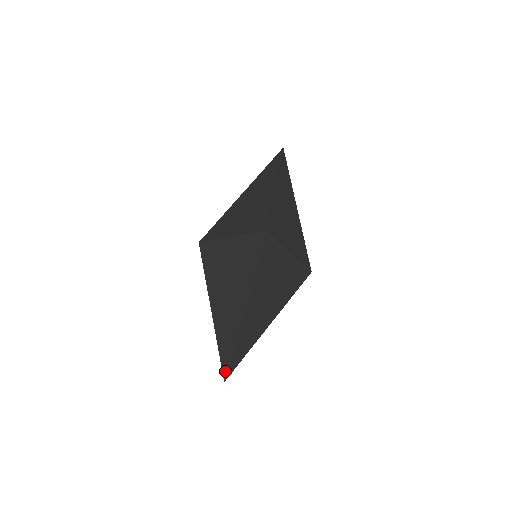
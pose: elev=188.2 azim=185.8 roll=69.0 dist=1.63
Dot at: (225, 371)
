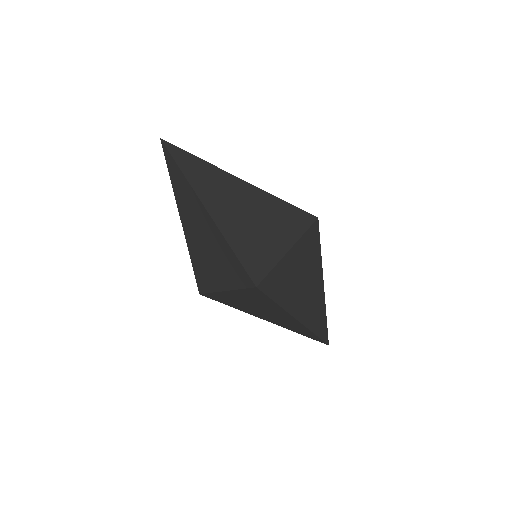
Dot at: (323, 342)
